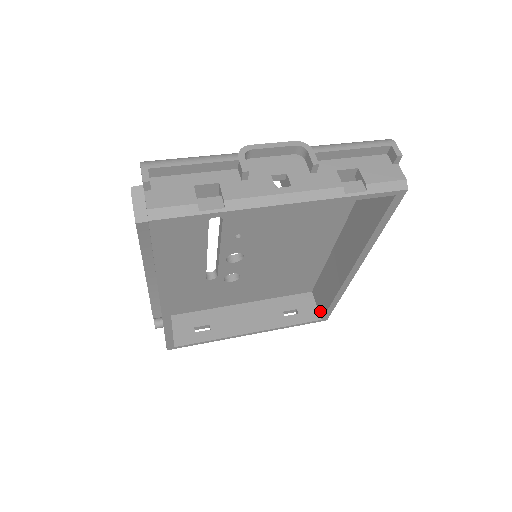
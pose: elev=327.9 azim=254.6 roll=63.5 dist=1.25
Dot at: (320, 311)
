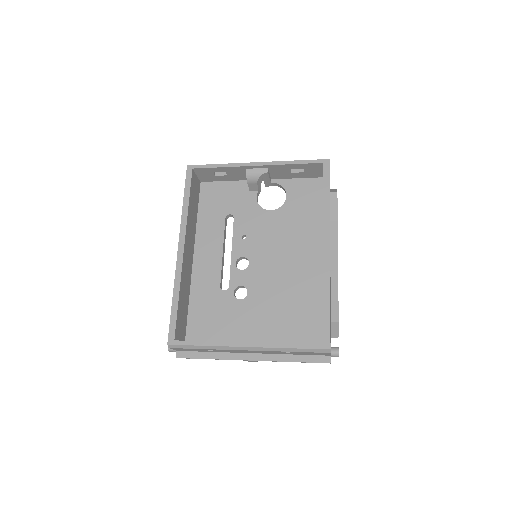
Dot at: occluded
